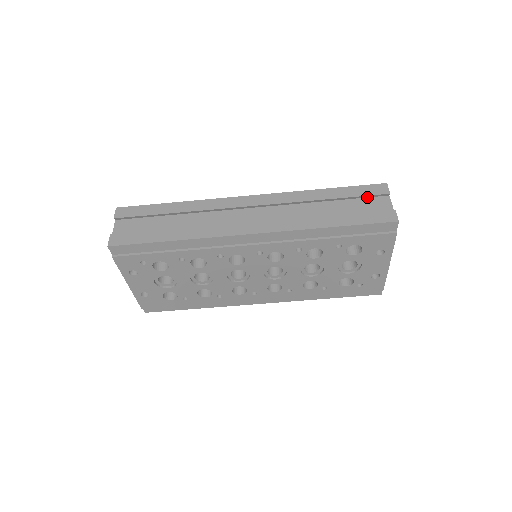
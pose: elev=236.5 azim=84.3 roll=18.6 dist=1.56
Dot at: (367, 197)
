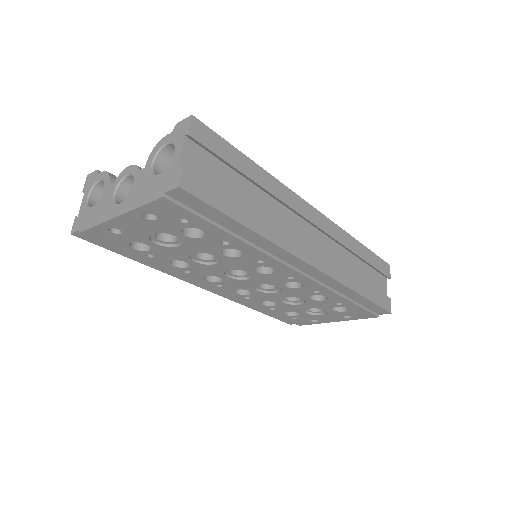
Dot at: (377, 271)
